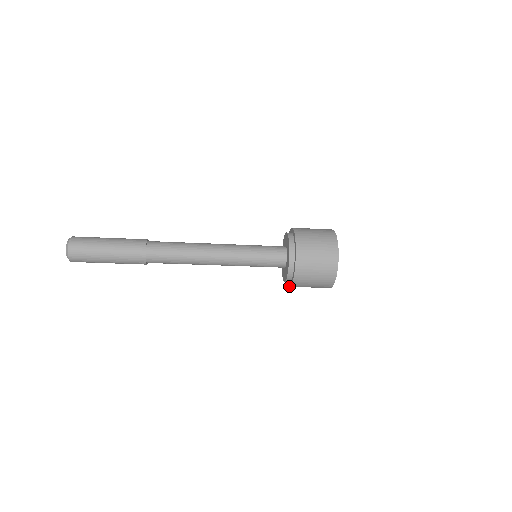
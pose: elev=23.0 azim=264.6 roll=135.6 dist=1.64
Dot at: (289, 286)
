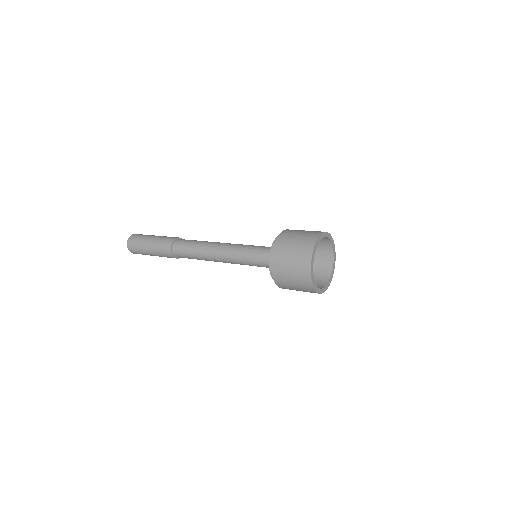
Dot at: occluded
